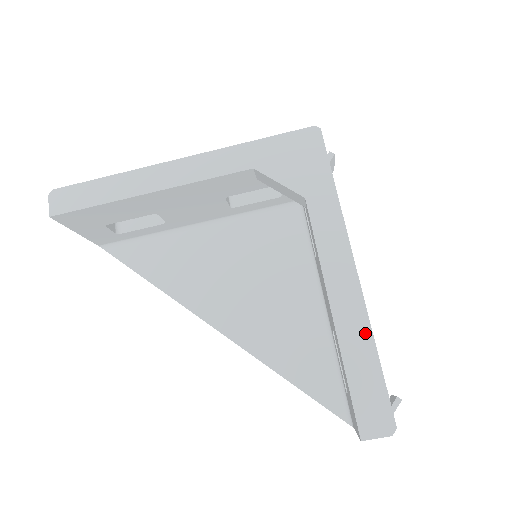
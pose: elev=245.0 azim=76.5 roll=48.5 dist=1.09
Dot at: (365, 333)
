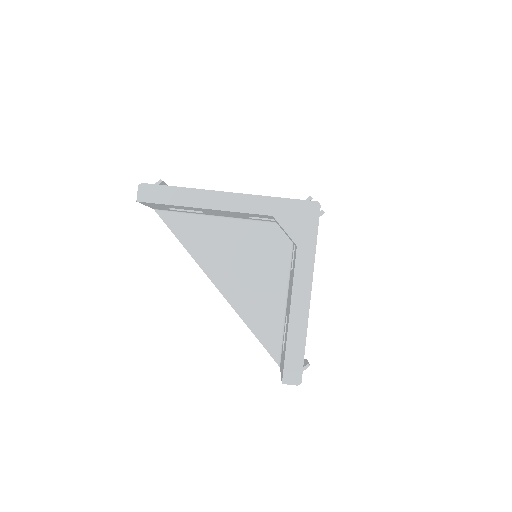
Dot at: (303, 333)
